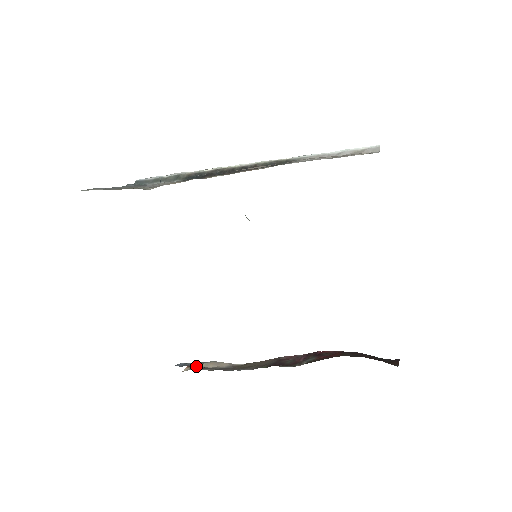
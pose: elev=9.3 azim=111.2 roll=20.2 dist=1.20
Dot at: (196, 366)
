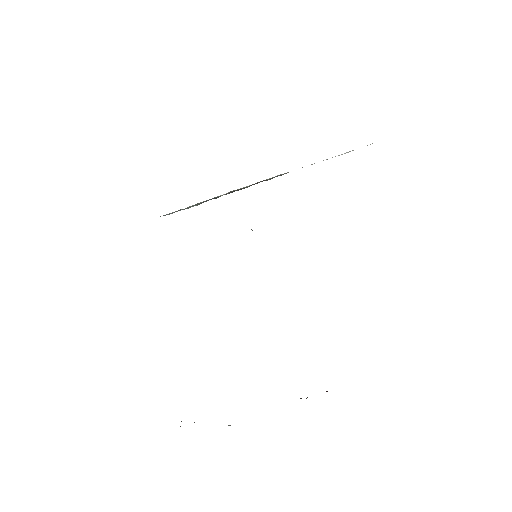
Dot at: occluded
